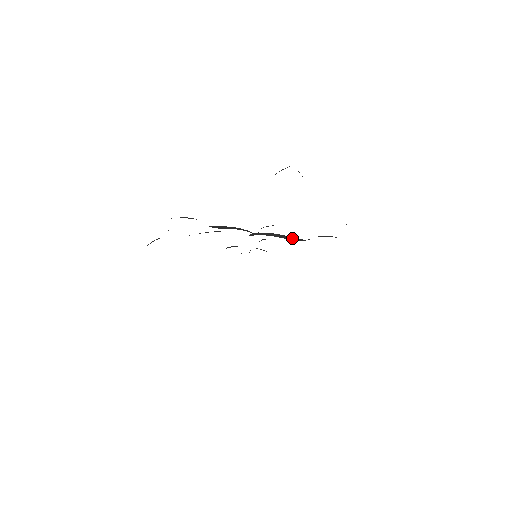
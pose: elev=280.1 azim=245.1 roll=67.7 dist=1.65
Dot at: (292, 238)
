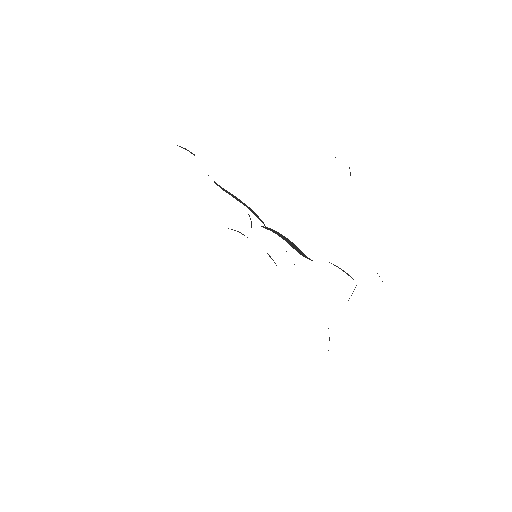
Dot at: (303, 253)
